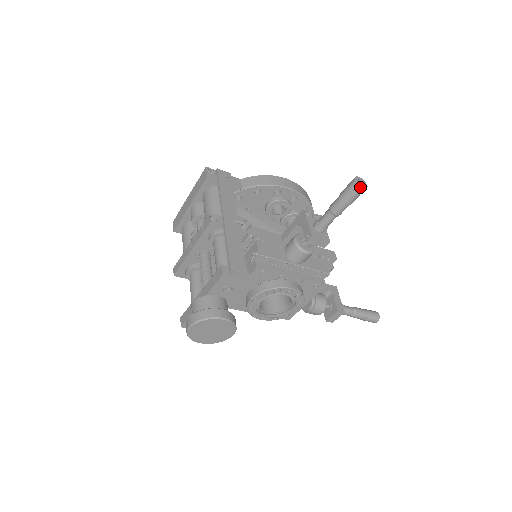
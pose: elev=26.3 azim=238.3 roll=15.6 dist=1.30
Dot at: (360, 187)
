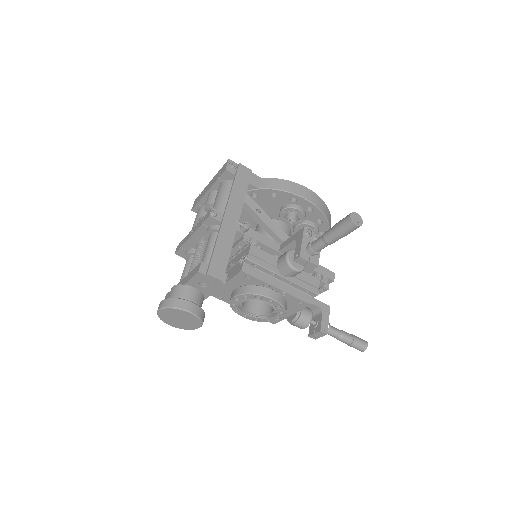
Dot at: (353, 224)
